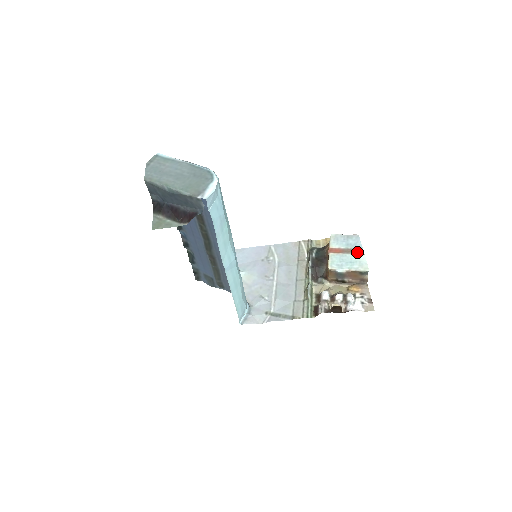
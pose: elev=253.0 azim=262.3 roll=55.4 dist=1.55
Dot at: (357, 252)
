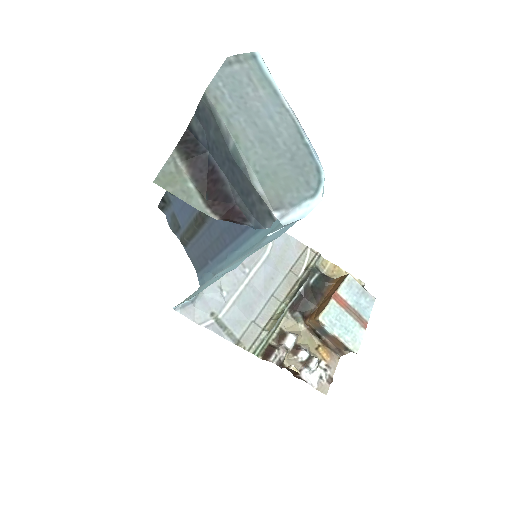
Dot at: (360, 321)
